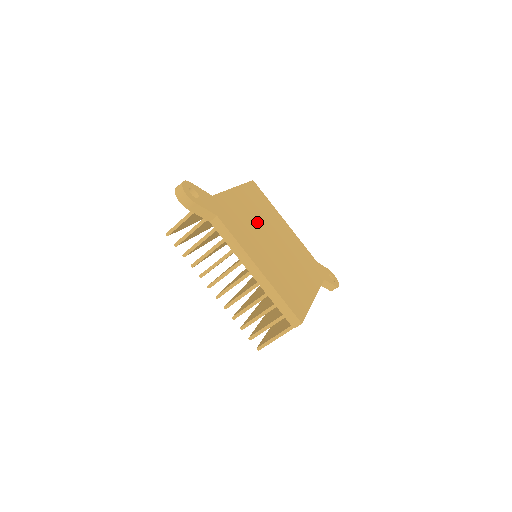
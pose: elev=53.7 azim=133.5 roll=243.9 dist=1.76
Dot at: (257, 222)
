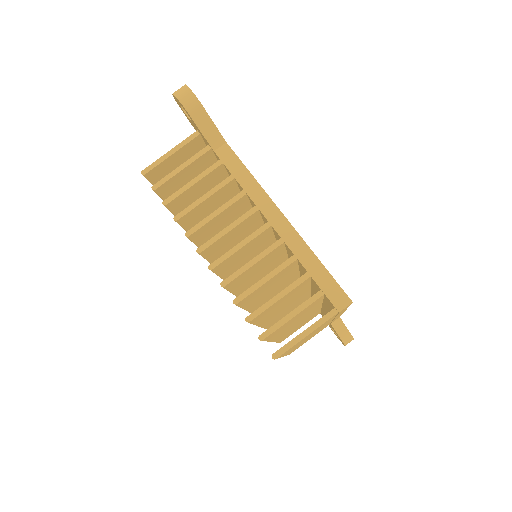
Dot at: occluded
